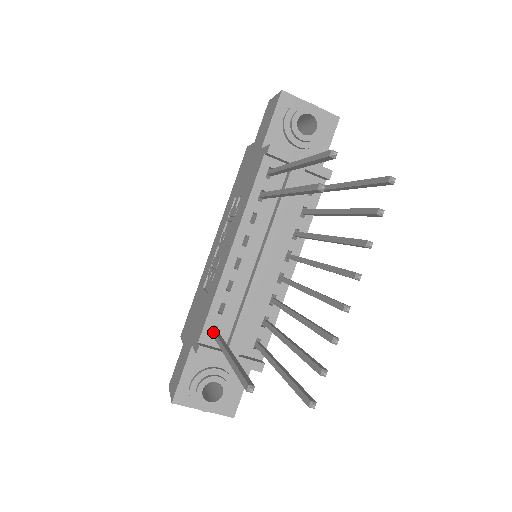
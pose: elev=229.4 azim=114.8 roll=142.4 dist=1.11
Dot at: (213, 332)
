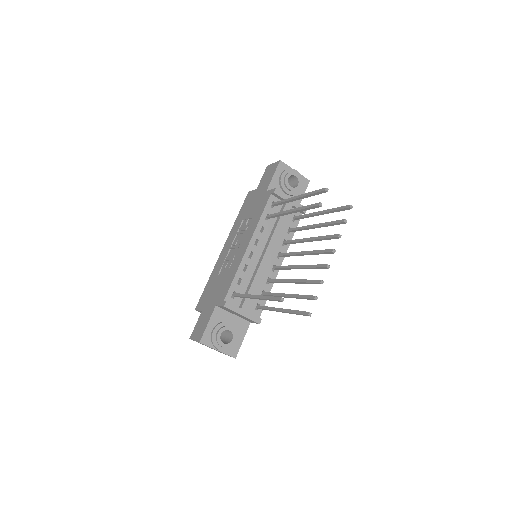
Dot at: (235, 294)
